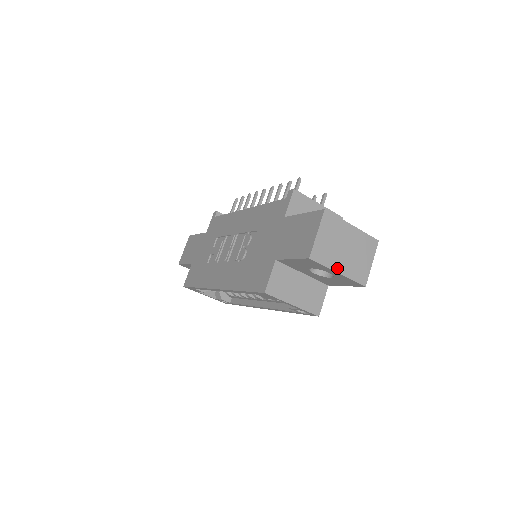
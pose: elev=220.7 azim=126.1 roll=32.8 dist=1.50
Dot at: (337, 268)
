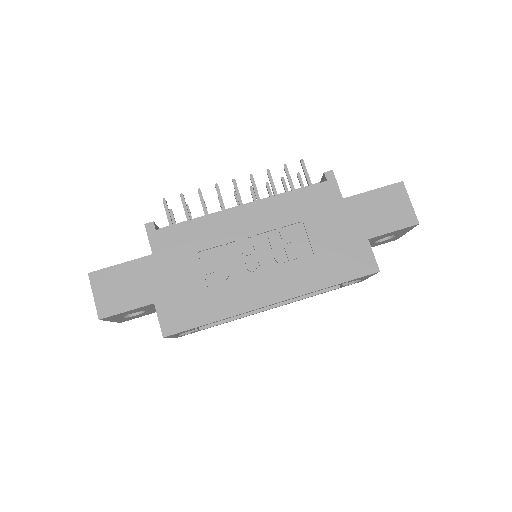
Dot at: occluded
